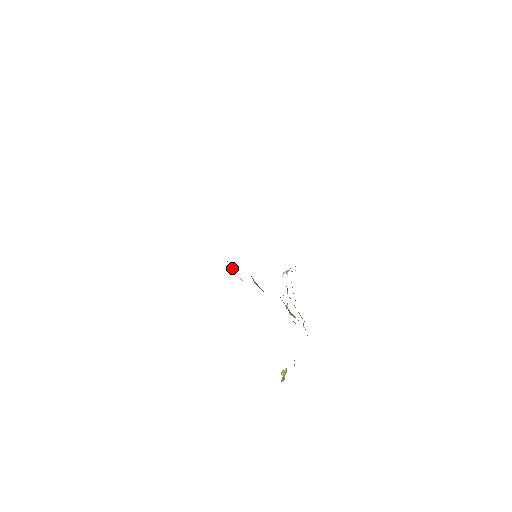
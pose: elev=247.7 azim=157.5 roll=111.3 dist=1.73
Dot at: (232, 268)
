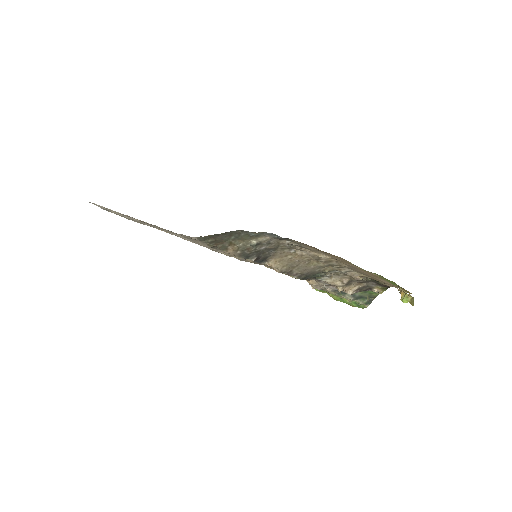
Dot at: (236, 244)
